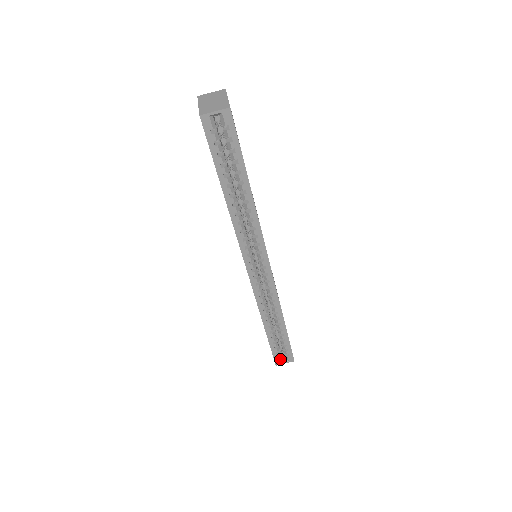
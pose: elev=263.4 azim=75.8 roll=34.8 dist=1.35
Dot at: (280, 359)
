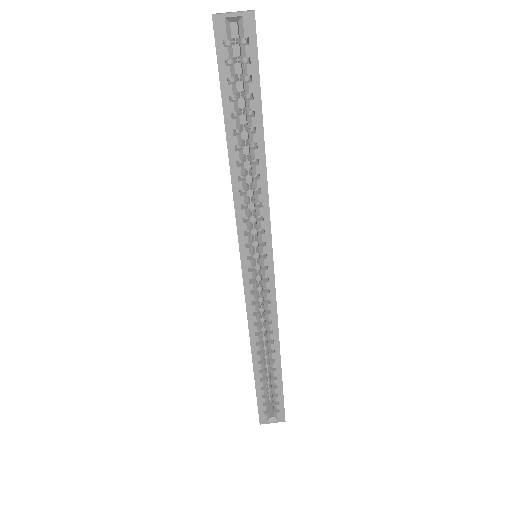
Dot at: (267, 415)
